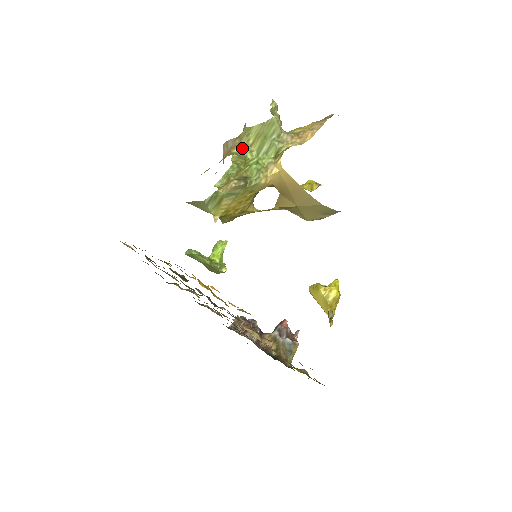
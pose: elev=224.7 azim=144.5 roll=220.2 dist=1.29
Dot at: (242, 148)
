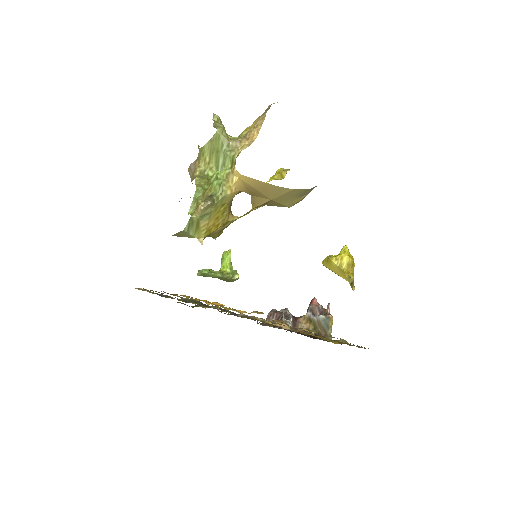
Dot at: (202, 168)
